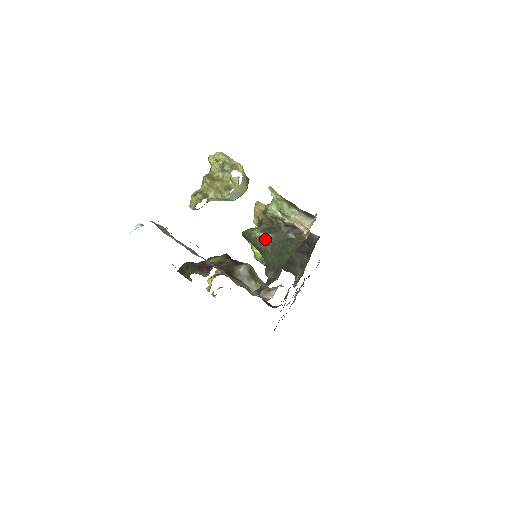
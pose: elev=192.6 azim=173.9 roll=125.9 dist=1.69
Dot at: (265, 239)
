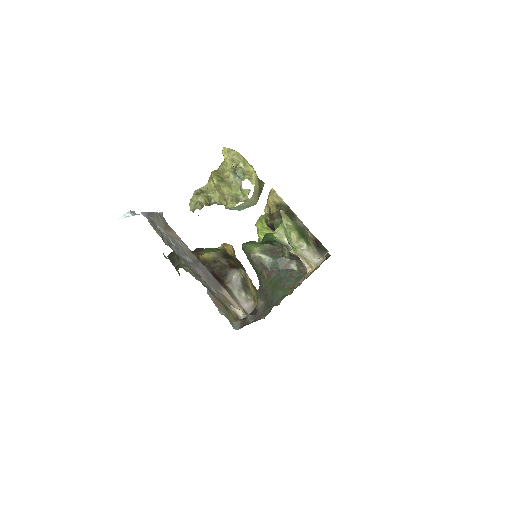
Dot at: (264, 262)
